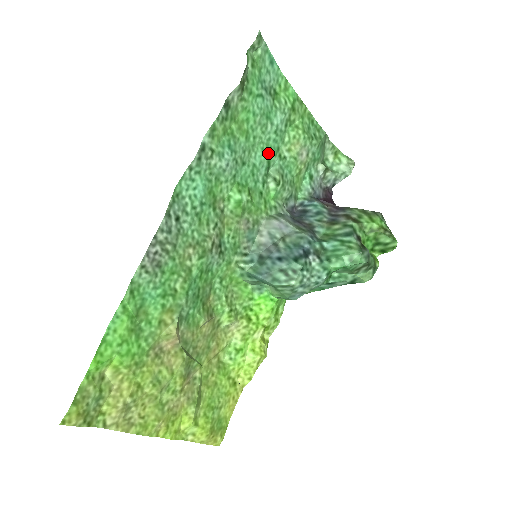
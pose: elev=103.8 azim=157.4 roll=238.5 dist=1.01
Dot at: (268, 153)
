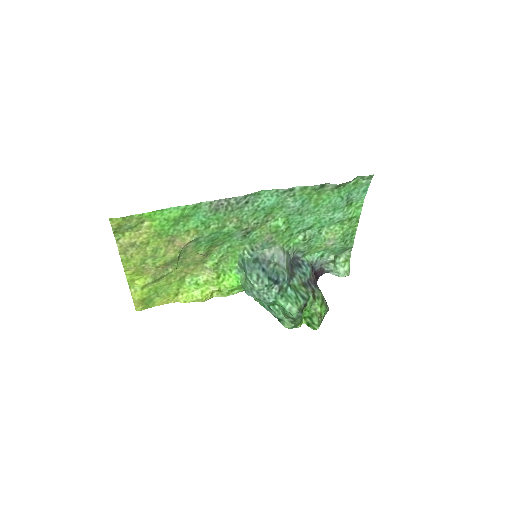
Dot at: (316, 223)
